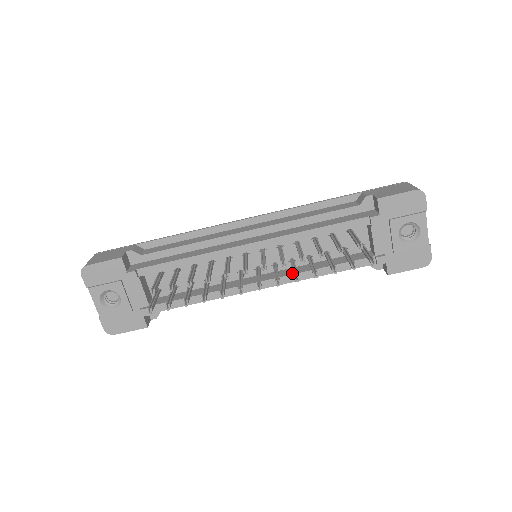
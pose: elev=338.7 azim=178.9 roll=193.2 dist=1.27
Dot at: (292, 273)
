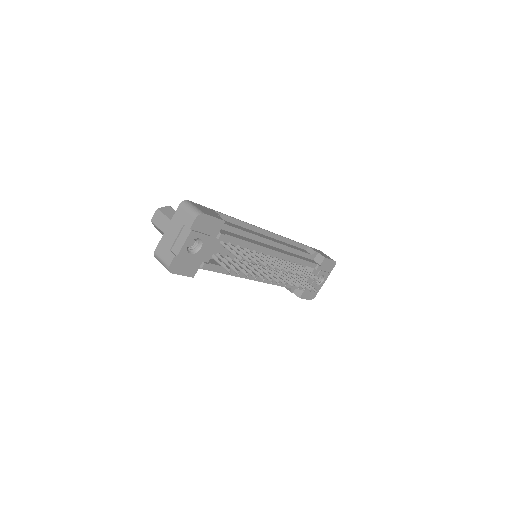
Dot at: occluded
